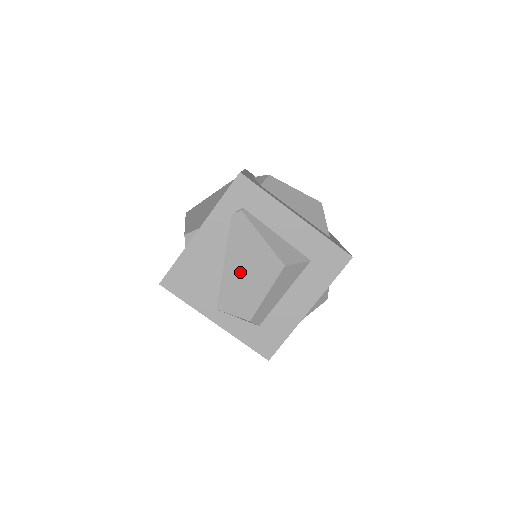
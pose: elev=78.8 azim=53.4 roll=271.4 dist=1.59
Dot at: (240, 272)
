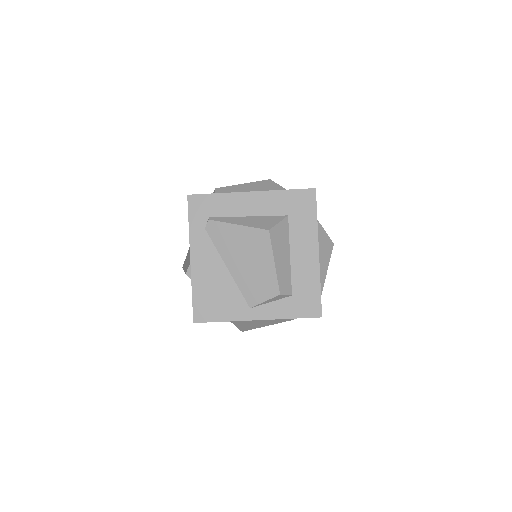
Dot at: (243, 264)
